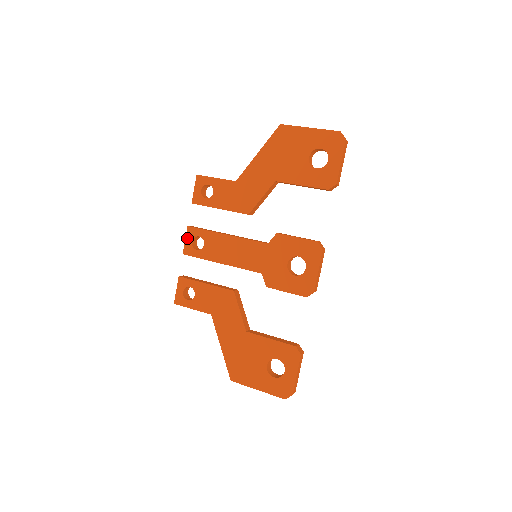
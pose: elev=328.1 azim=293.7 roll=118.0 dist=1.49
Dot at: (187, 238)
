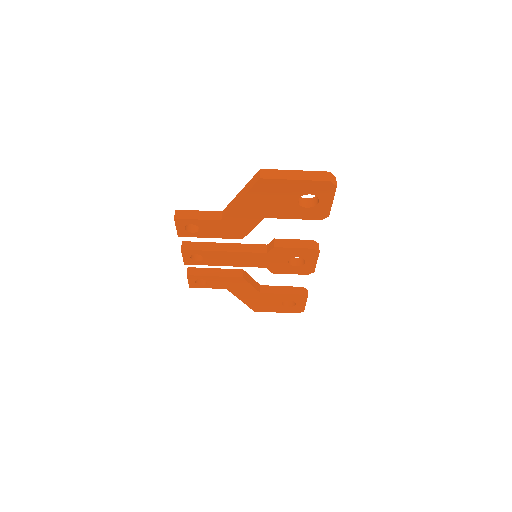
Dot at: (184, 256)
